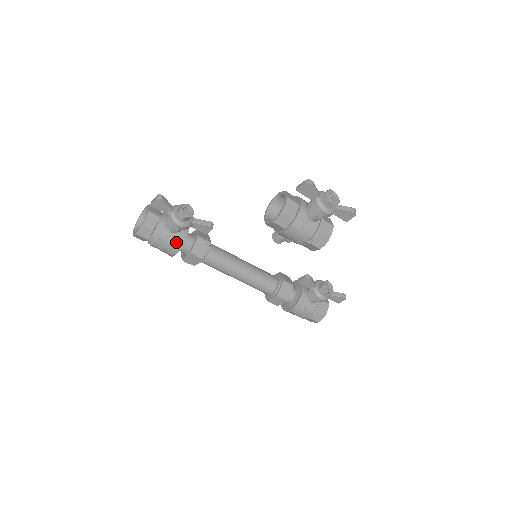
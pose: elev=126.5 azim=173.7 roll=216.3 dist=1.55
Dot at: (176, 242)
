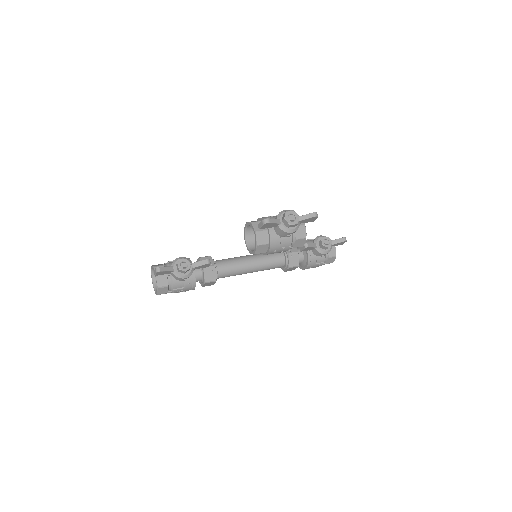
Dot at: (189, 284)
